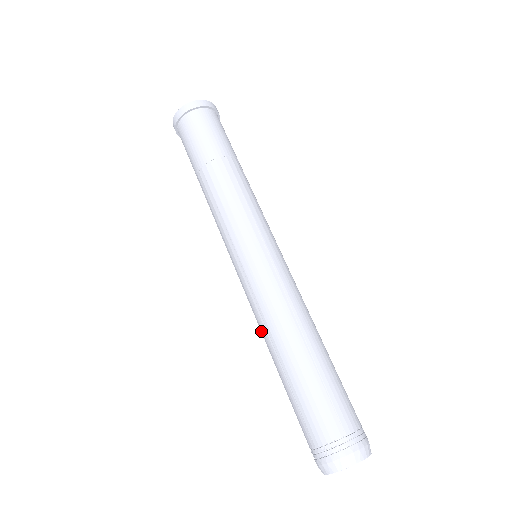
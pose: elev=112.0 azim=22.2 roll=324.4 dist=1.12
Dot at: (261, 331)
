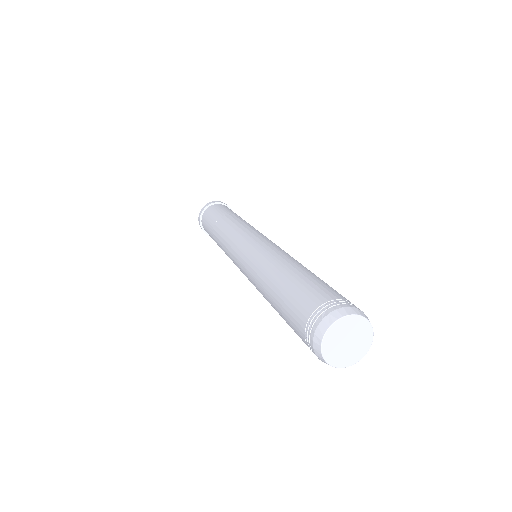
Dot at: occluded
